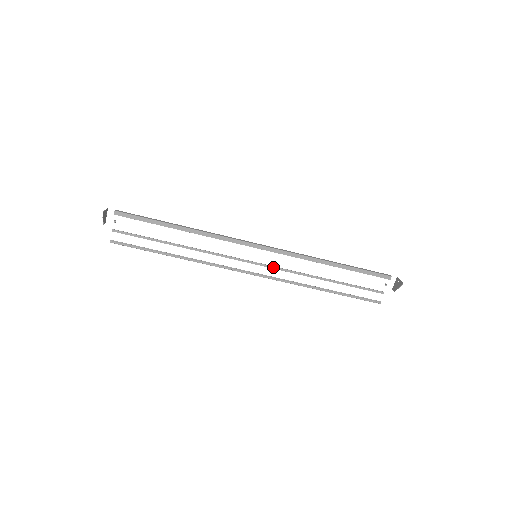
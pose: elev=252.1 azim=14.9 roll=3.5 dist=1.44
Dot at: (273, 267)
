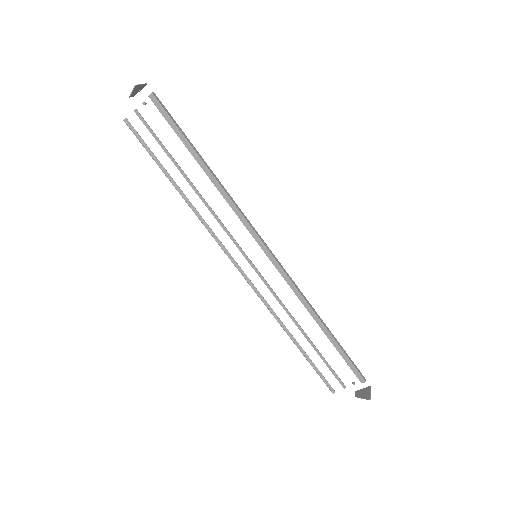
Dot at: (263, 279)
